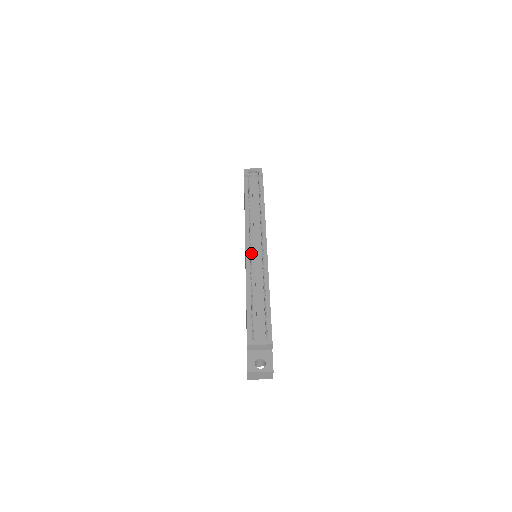
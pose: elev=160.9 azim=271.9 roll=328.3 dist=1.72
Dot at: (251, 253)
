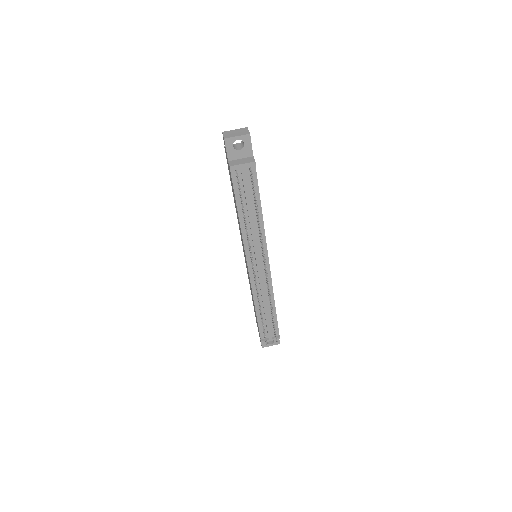
Dot at: occluded
